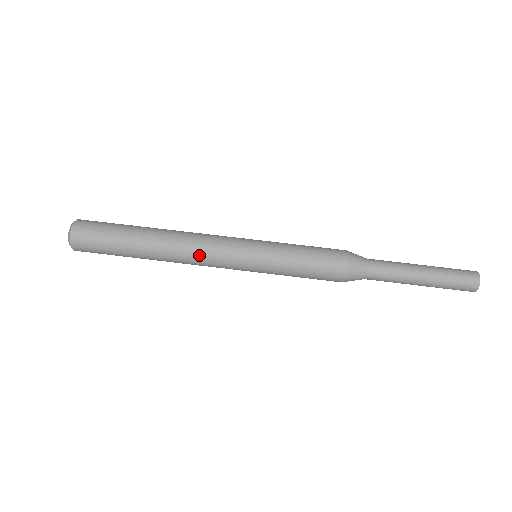
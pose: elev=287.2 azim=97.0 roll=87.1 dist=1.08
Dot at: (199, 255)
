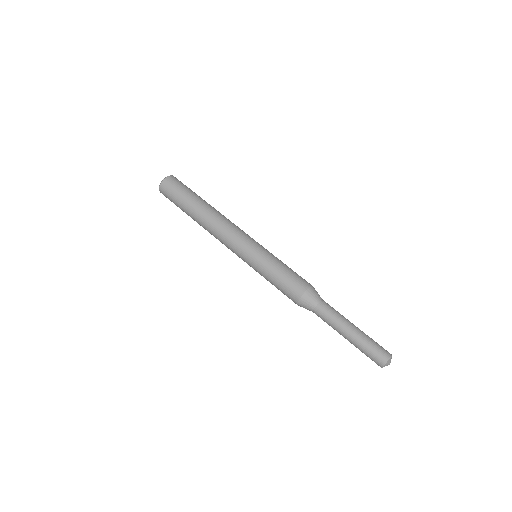
Dot at: (227, 227)
